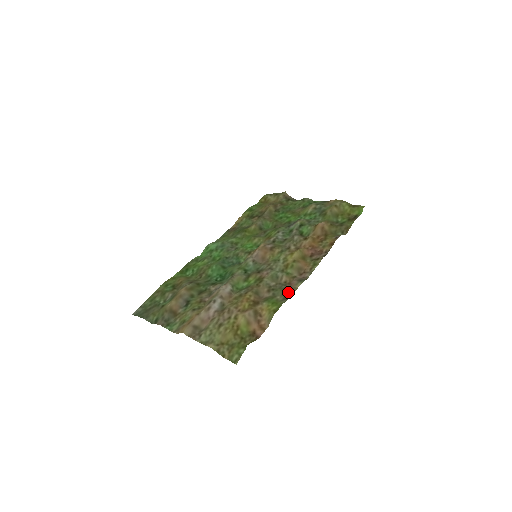
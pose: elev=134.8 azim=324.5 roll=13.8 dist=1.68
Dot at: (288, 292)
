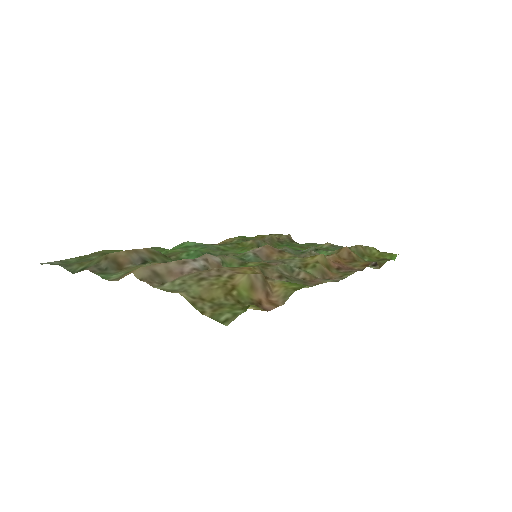
Dot at: (311, 284)
